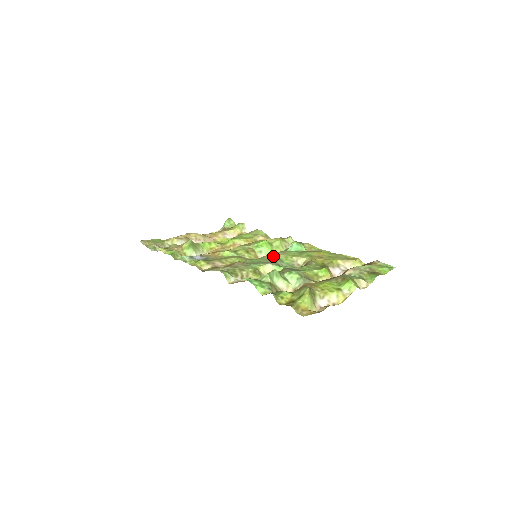
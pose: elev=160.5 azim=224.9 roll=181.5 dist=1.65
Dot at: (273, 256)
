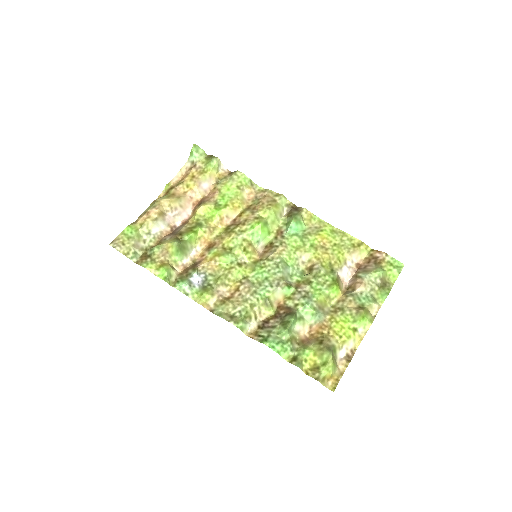
Dot at: (276, 260)
